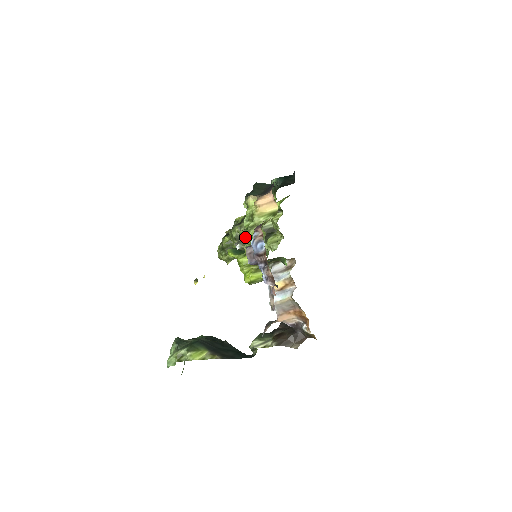
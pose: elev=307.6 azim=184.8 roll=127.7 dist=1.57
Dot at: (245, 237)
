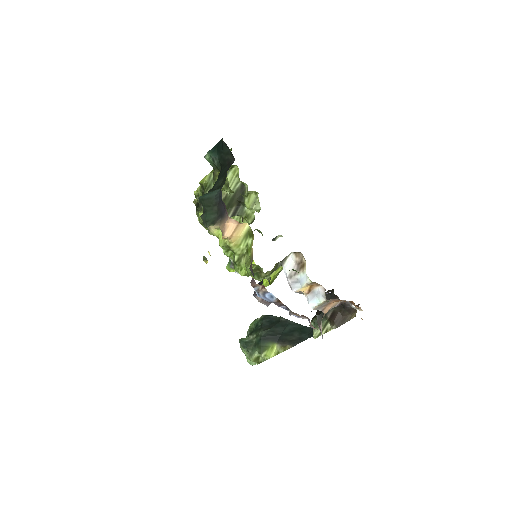
Dot at: (240, 272)
